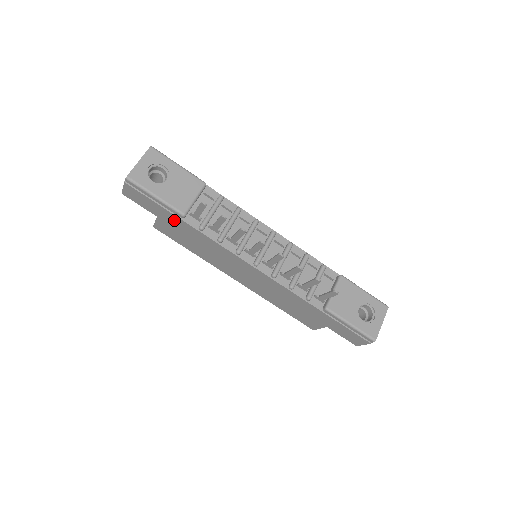
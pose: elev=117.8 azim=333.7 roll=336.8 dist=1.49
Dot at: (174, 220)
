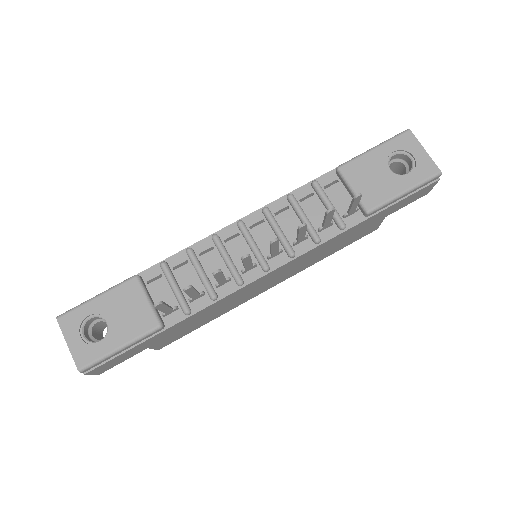
Dot at: (161, 336)
